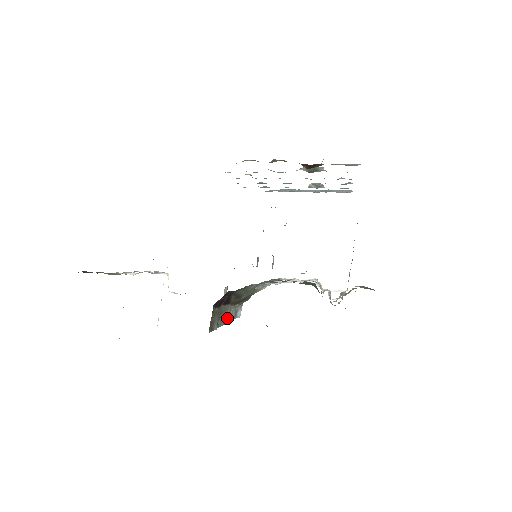
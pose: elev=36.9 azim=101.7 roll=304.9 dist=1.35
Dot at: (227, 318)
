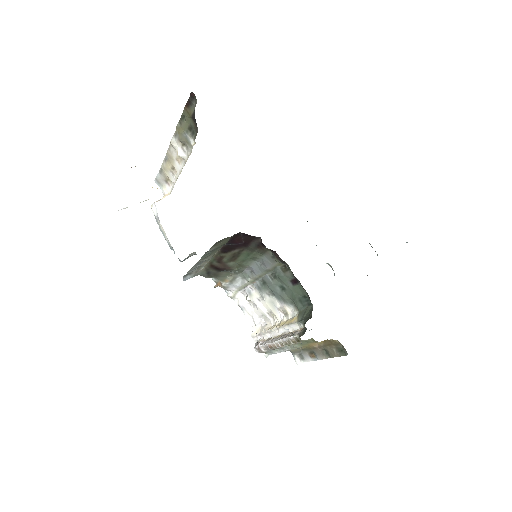
Dot at: (198, 263)
